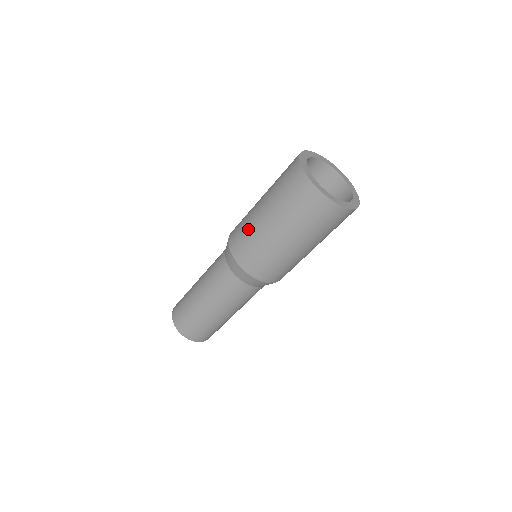
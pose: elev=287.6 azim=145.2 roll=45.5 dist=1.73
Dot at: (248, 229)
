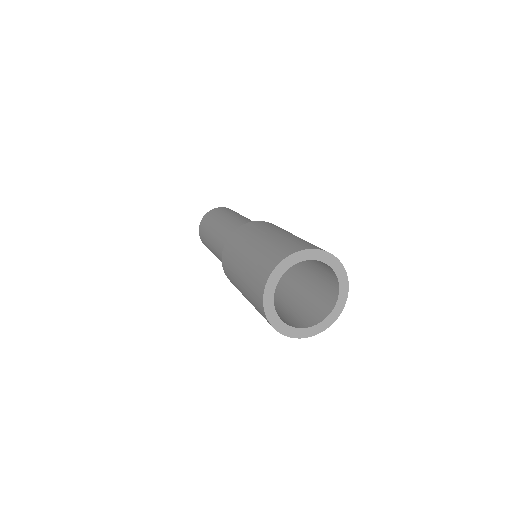
Dot at: (243, 240)
